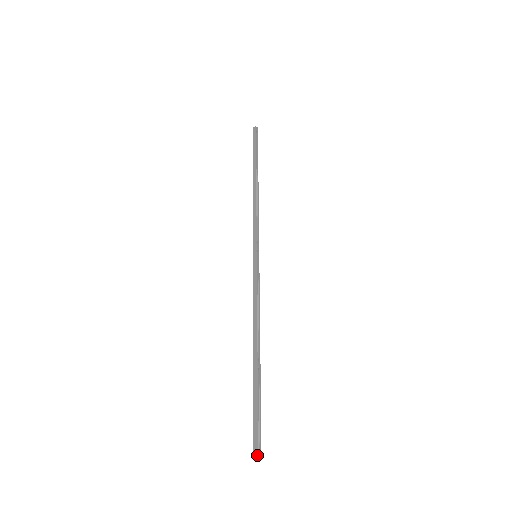
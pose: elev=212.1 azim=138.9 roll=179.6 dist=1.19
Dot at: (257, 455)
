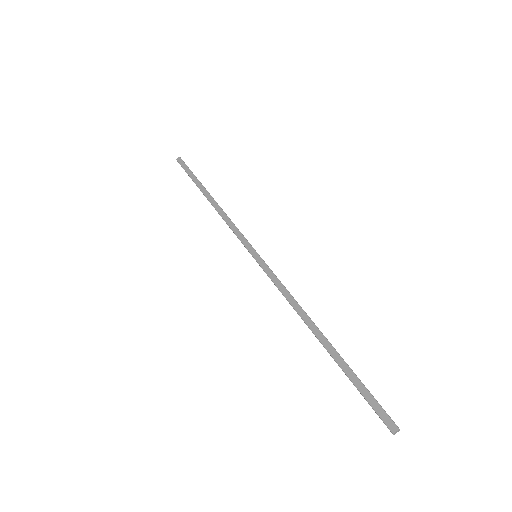
Dot at: (396, 427)
